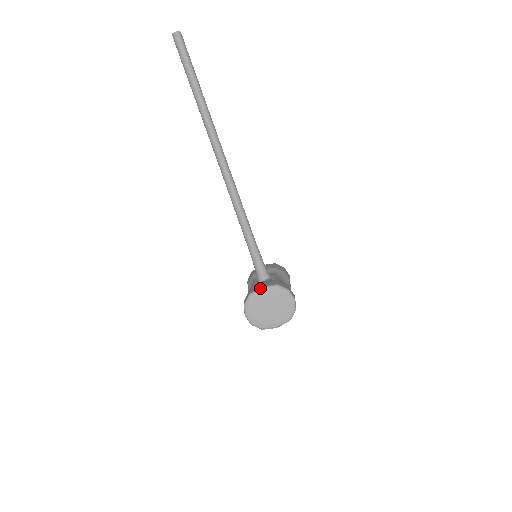
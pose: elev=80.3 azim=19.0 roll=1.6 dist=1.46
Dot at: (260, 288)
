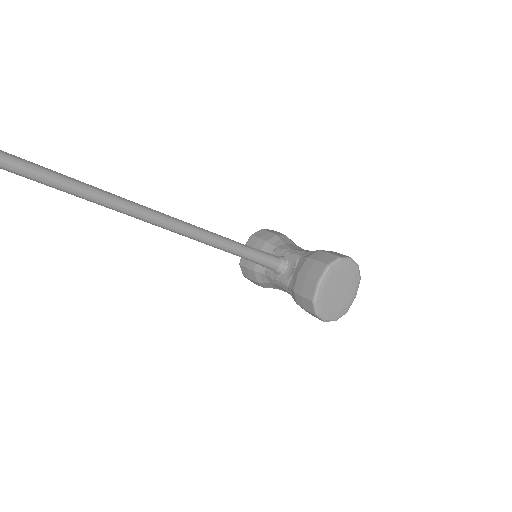
Dot at: (317, 286)
